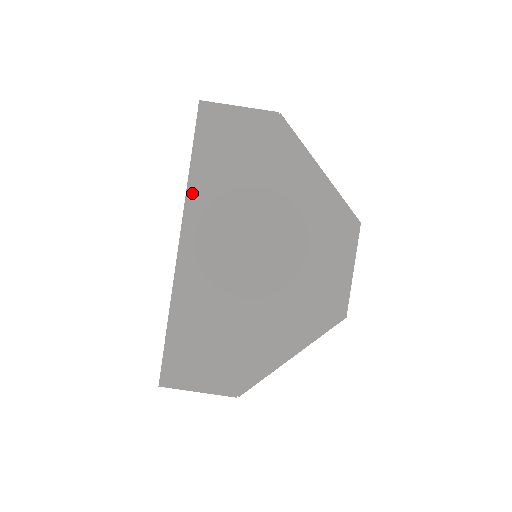
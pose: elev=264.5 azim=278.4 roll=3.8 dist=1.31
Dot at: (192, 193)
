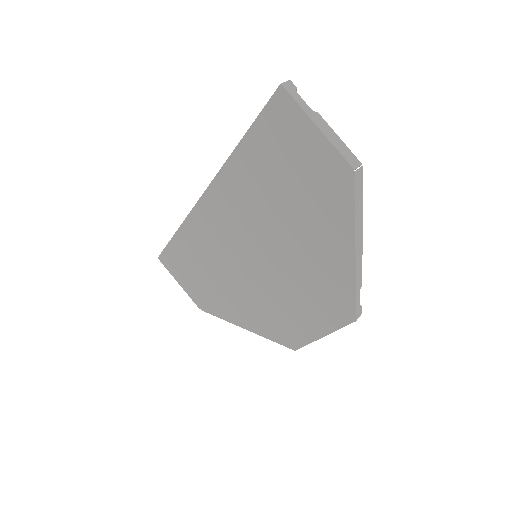
Dot at: (230, 166)
